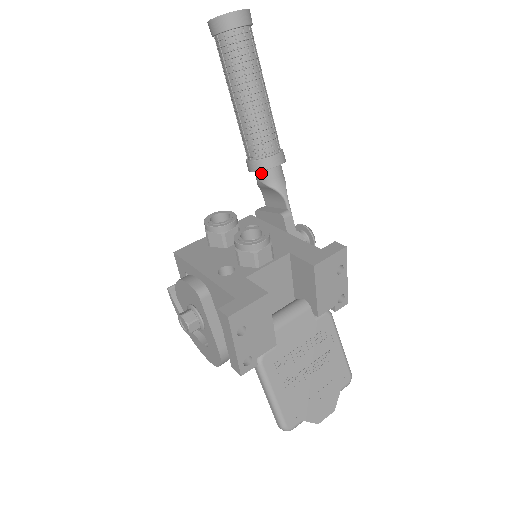
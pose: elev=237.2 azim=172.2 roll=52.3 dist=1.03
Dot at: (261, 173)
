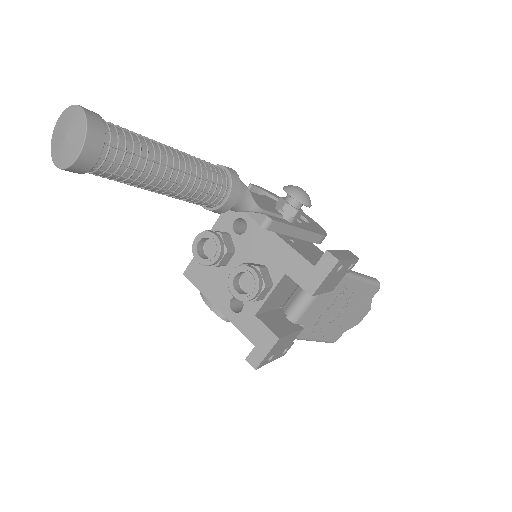
Dot at: occluded
